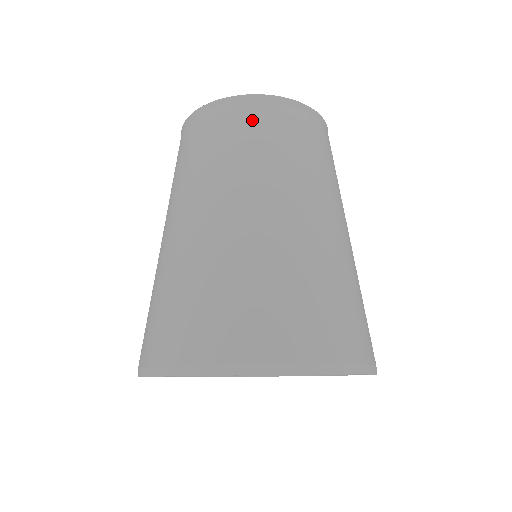
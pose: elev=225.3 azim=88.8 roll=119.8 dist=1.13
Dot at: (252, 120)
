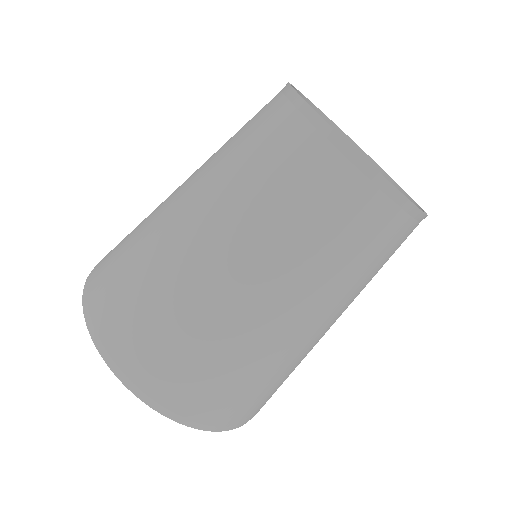
Dot at: (374, 225)
